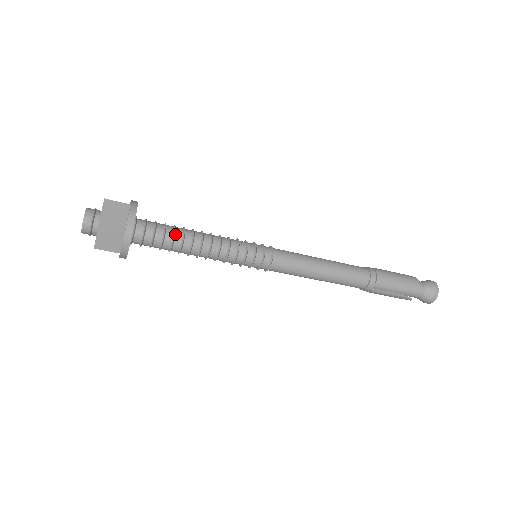
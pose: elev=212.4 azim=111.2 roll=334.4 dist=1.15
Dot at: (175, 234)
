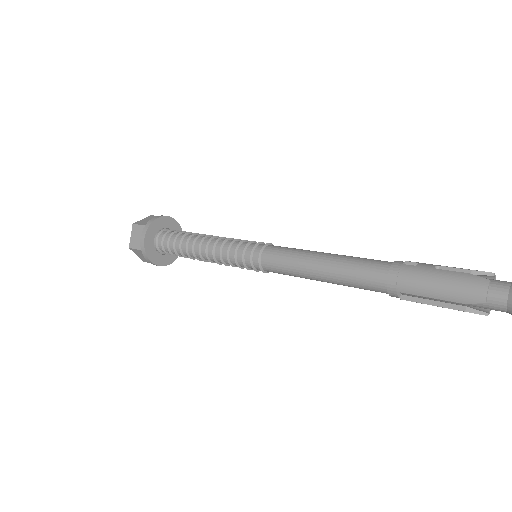
Dot at: (181, 245)
